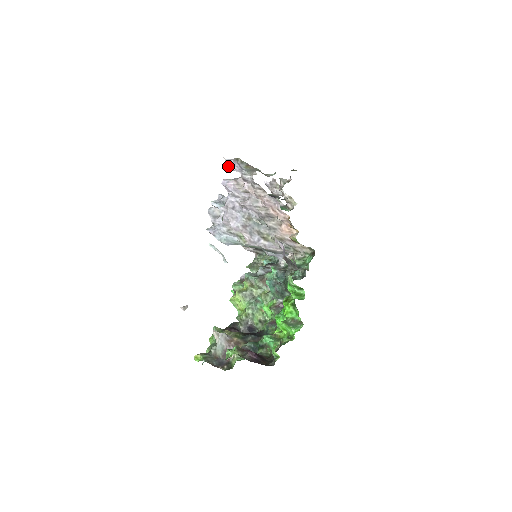
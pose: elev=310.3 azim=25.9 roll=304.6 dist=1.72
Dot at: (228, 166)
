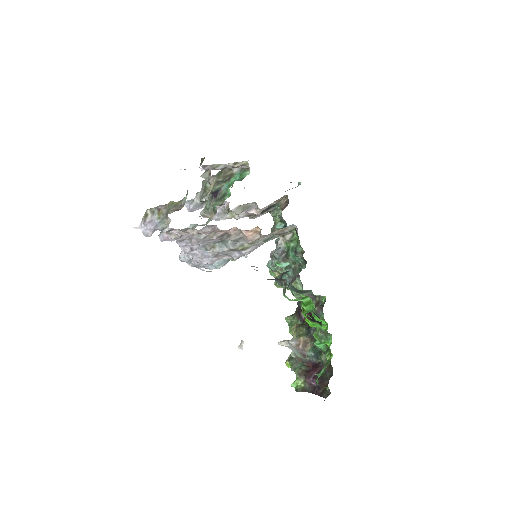
Dot at: (144, 235)
